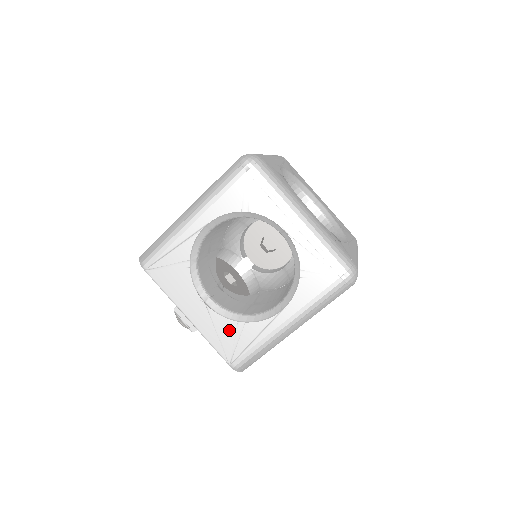
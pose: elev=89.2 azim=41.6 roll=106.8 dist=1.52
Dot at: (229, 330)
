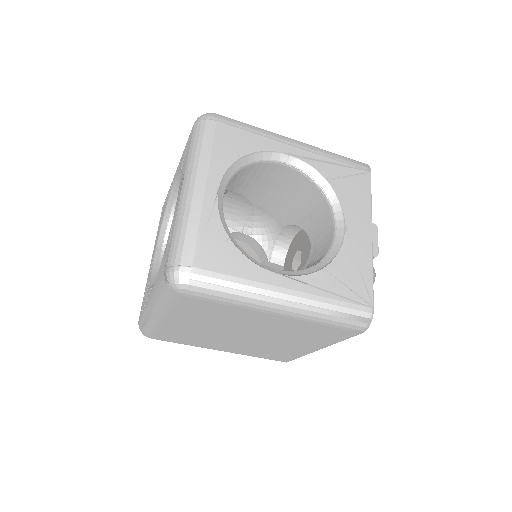
Dot at: occluded
